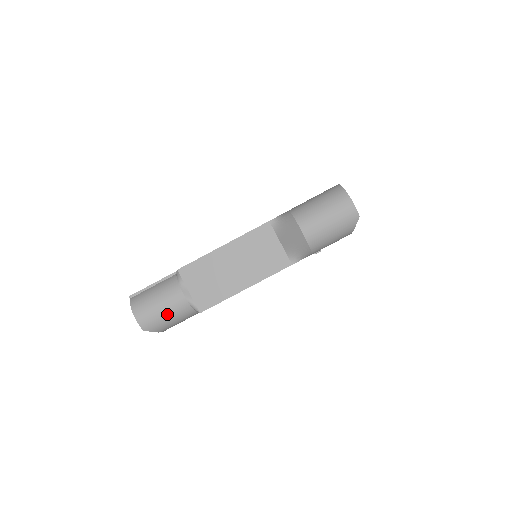
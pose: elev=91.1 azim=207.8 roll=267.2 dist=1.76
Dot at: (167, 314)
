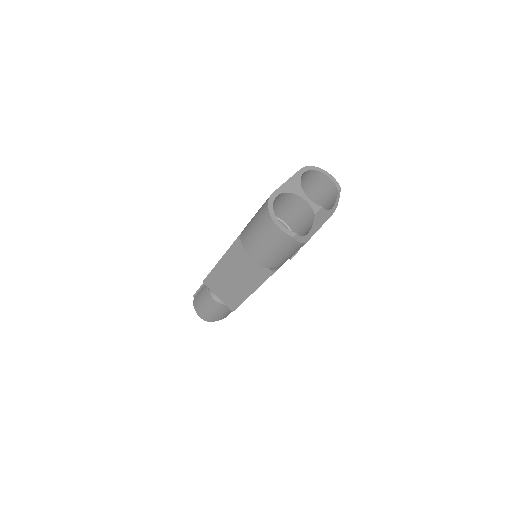
Dot at: (215, 312)
